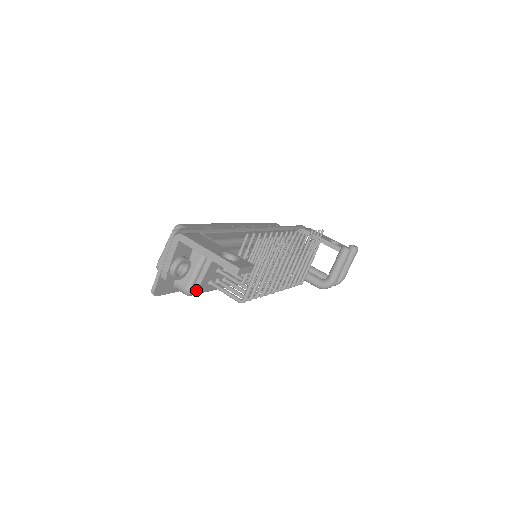
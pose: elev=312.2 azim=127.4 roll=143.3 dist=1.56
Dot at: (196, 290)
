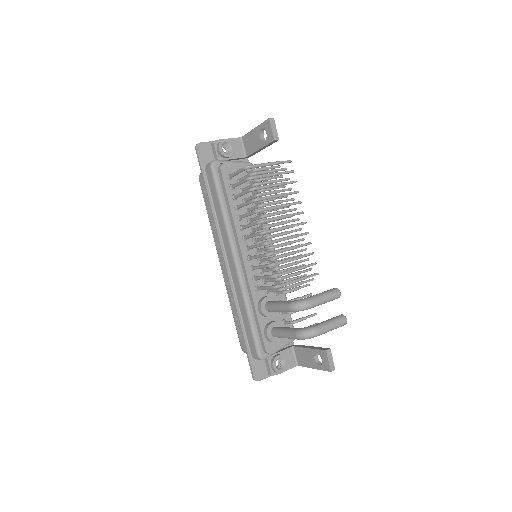
Dot at: (218, 170)
